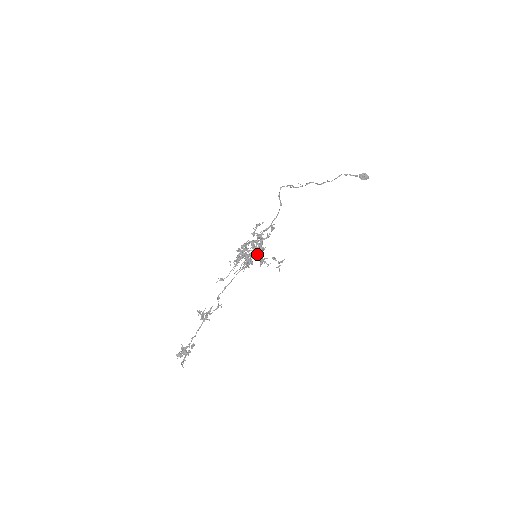
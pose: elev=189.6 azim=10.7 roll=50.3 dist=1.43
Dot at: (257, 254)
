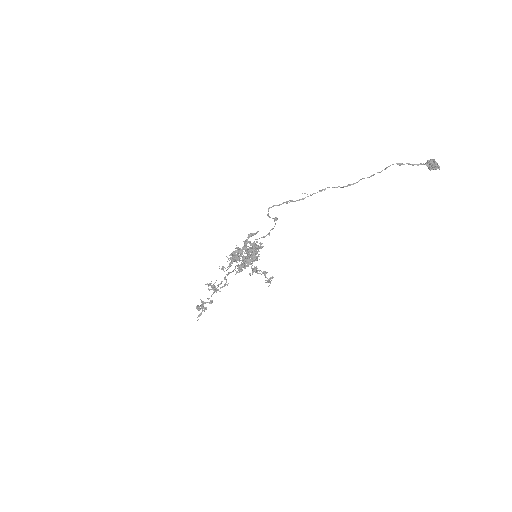
Dot at: (250, 262)
